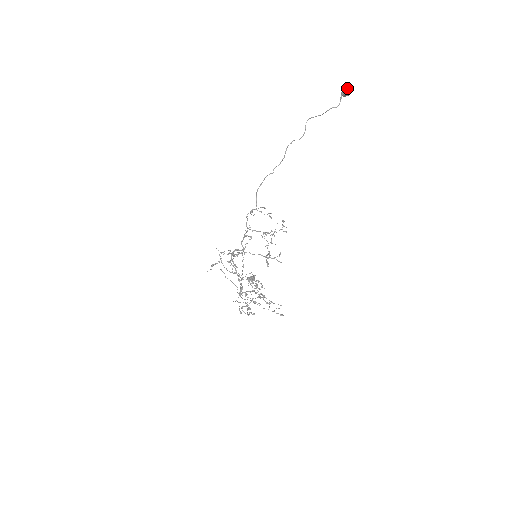
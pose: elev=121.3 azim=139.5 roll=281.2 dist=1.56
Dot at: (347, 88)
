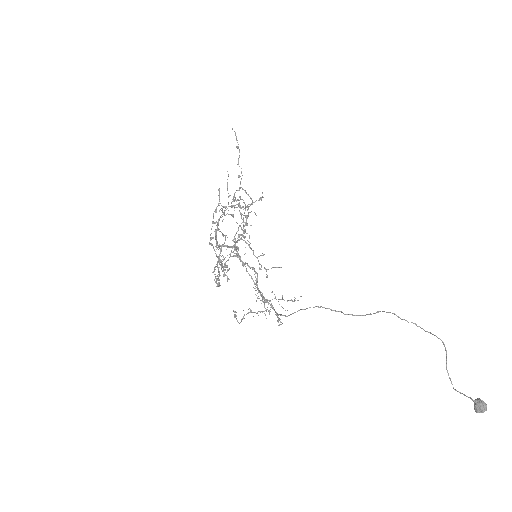
Dot at: occluded
